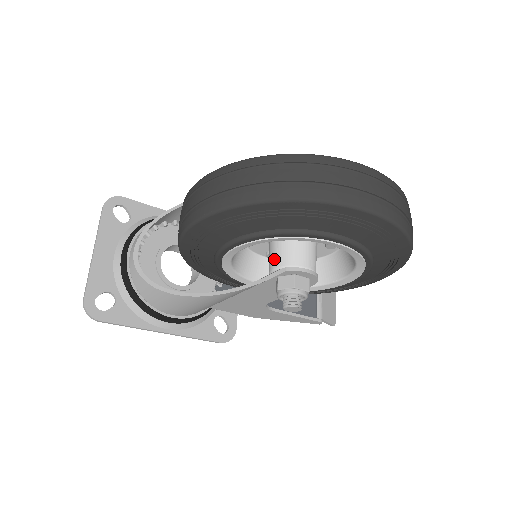
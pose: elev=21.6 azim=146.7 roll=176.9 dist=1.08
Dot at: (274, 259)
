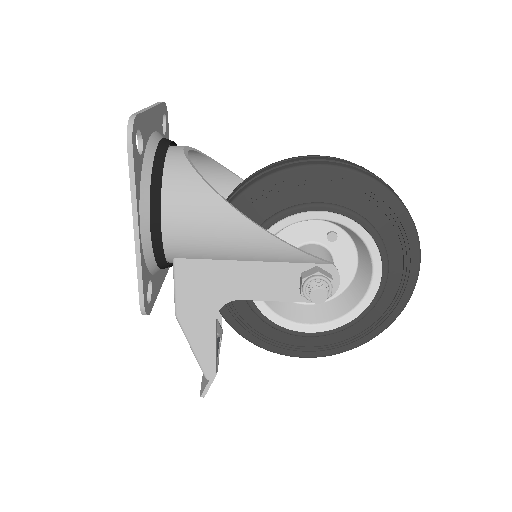
Dot at: (317, 254)
